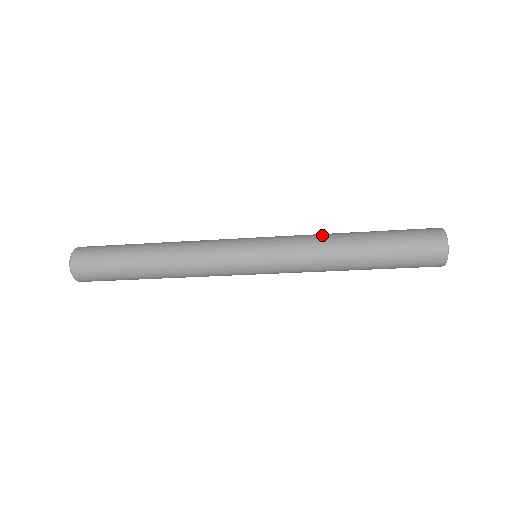
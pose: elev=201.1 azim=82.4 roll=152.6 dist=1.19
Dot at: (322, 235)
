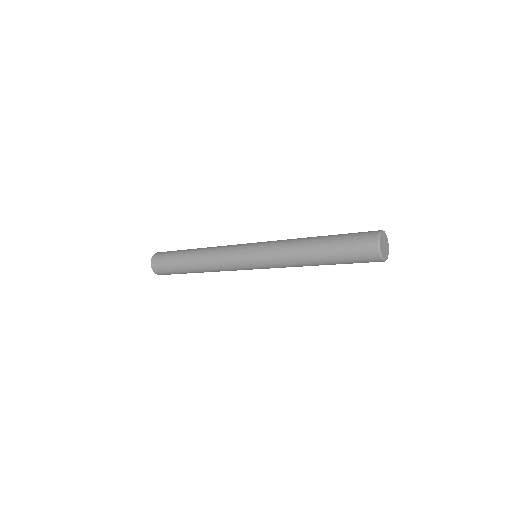
Dot at: (297, 238)
